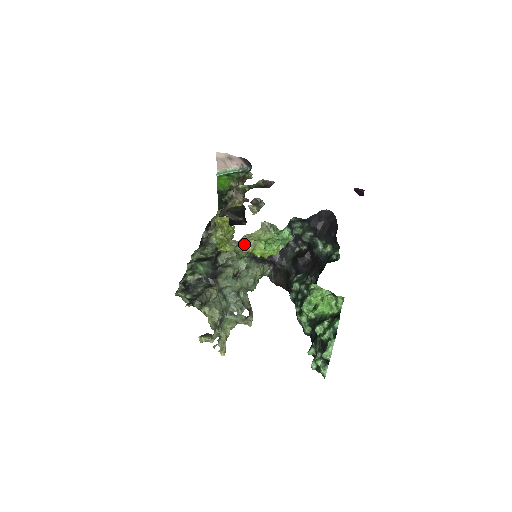
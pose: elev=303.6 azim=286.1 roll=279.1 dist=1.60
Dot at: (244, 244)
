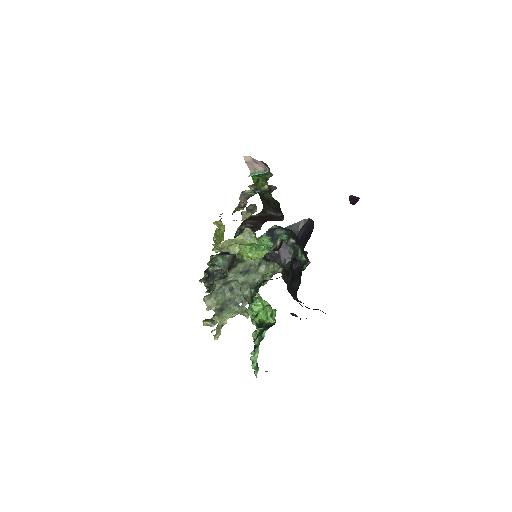
Dot at: (230, 247)
